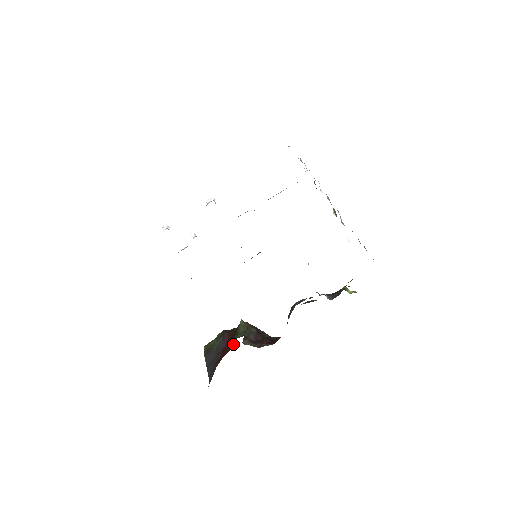
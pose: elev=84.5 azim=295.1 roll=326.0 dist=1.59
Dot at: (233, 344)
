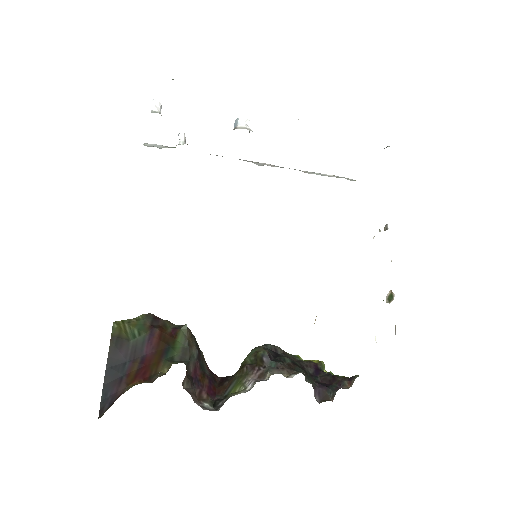
Dot at: (166, 371)
